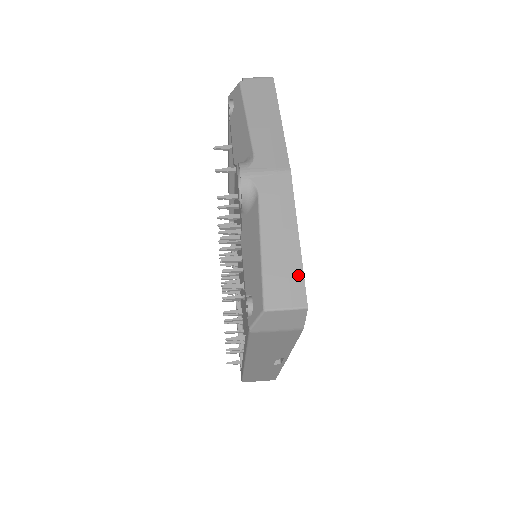
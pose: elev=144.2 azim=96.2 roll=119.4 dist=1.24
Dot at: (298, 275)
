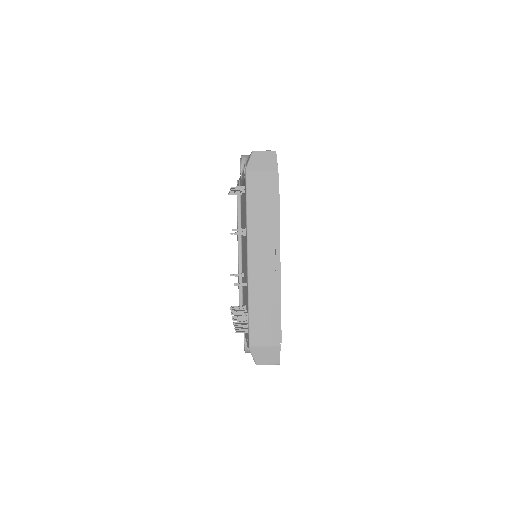
Dot at: occluded
